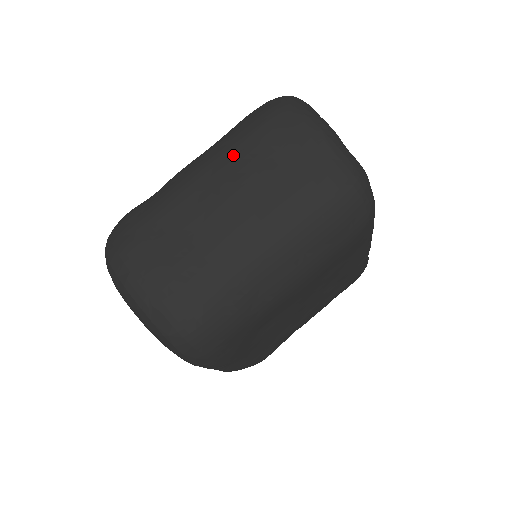
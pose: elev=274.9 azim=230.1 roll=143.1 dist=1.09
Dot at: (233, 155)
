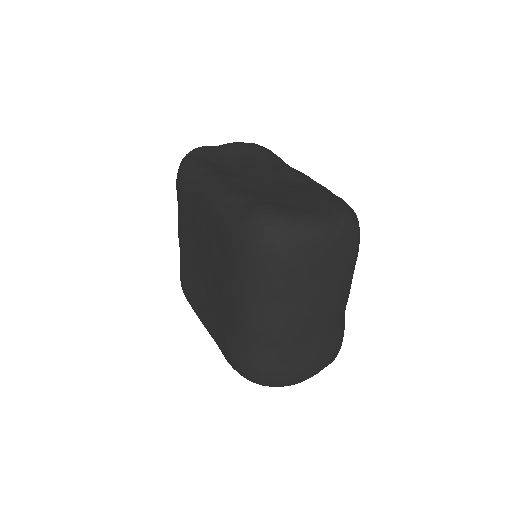
Dot at: (292, 298)
